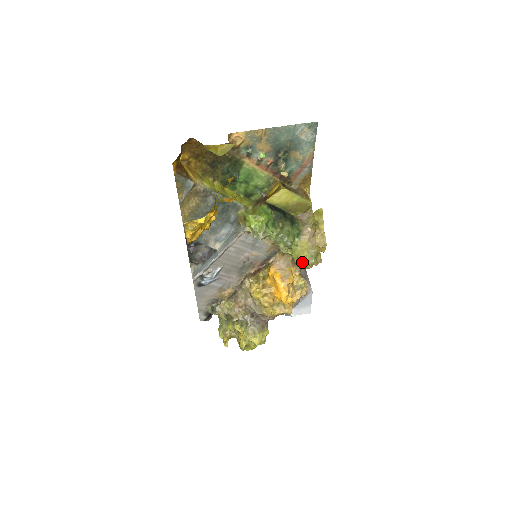
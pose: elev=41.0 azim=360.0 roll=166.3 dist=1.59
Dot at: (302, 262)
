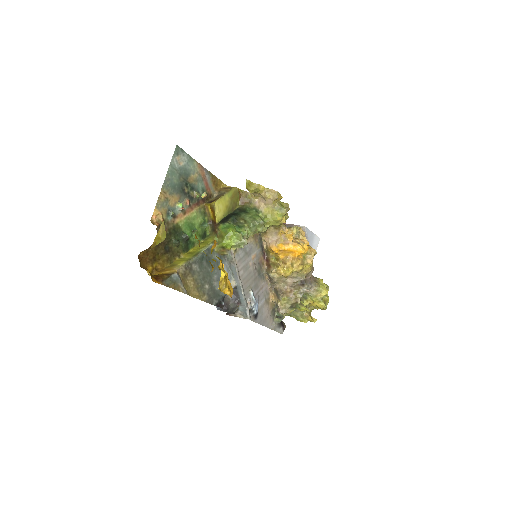
Dot at: (281, 220)
